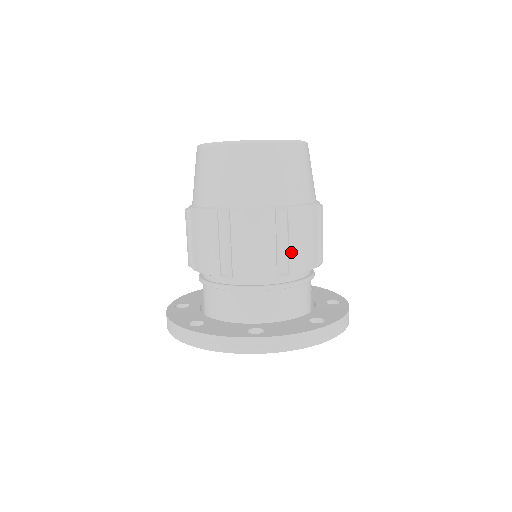
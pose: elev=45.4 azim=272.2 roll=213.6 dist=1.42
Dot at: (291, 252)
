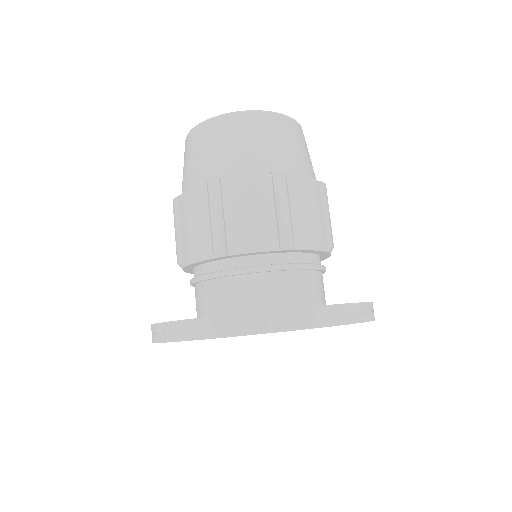
Dot at: (294, 223)
